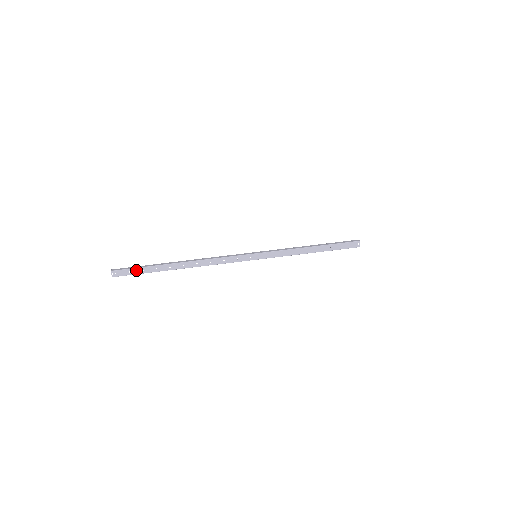
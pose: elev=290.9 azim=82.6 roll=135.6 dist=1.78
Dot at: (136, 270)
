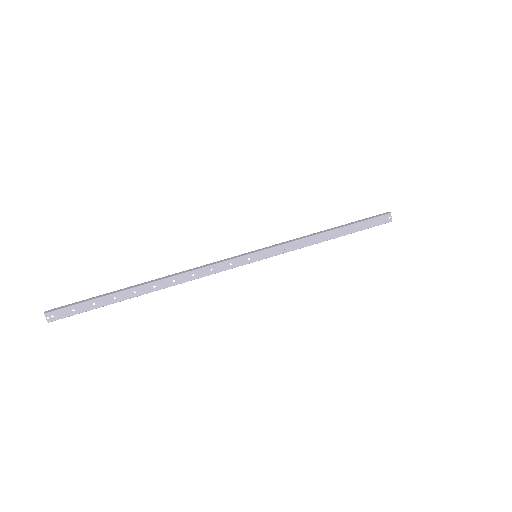
Dot at: (84, 305)
